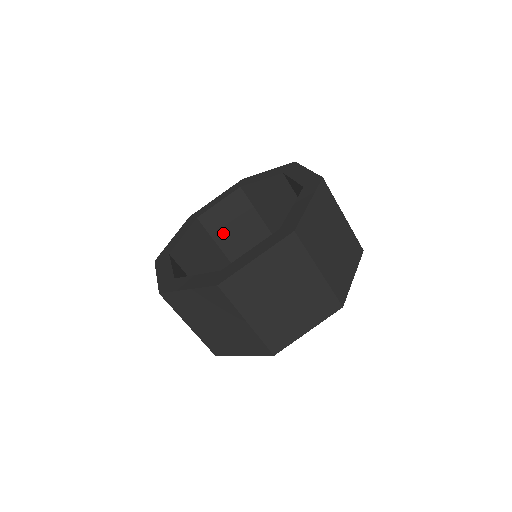
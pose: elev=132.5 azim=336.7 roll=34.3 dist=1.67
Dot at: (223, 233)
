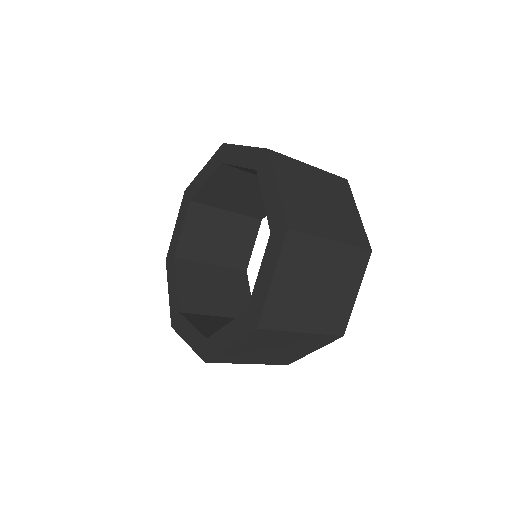
Dot at: (206, 251)
